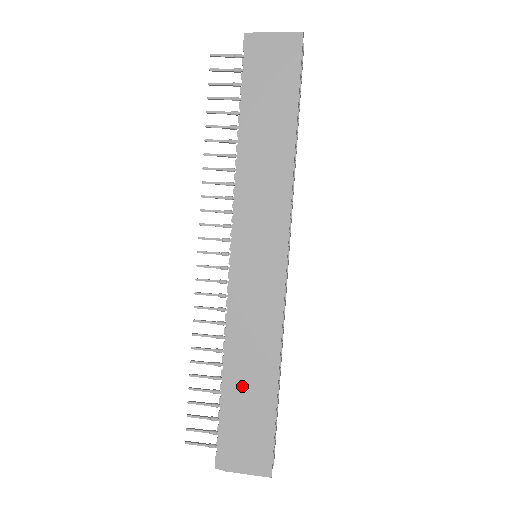
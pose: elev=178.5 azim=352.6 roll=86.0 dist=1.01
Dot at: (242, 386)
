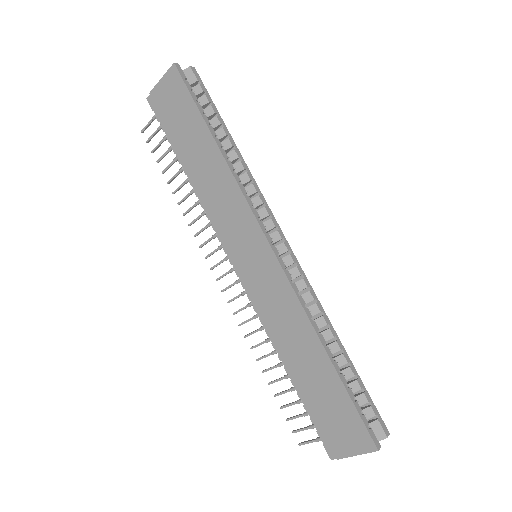
Dot at: (305, 374)
